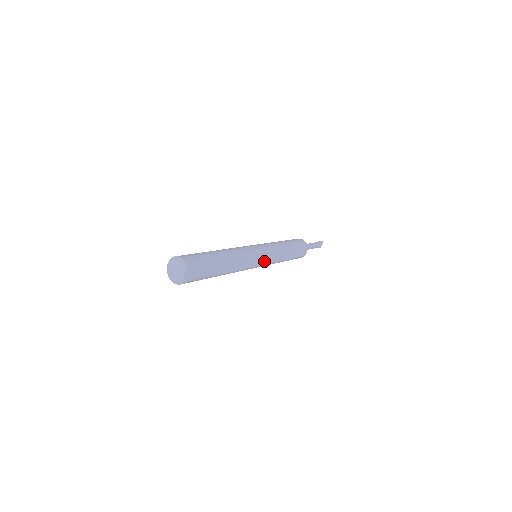
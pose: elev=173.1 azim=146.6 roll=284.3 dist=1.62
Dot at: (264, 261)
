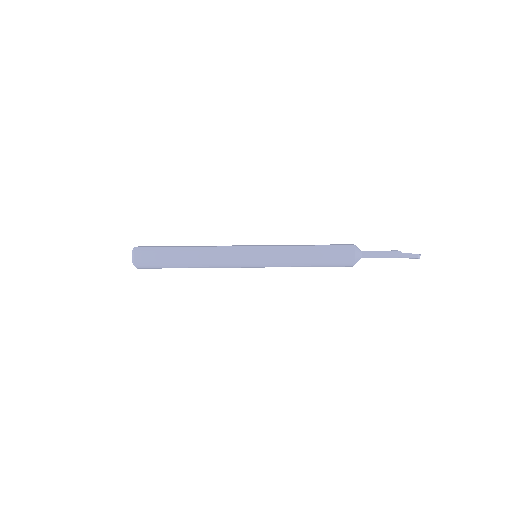
Dot at: (258, 246)
